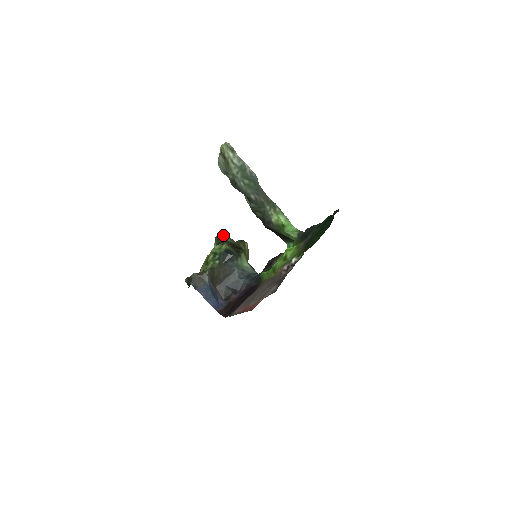
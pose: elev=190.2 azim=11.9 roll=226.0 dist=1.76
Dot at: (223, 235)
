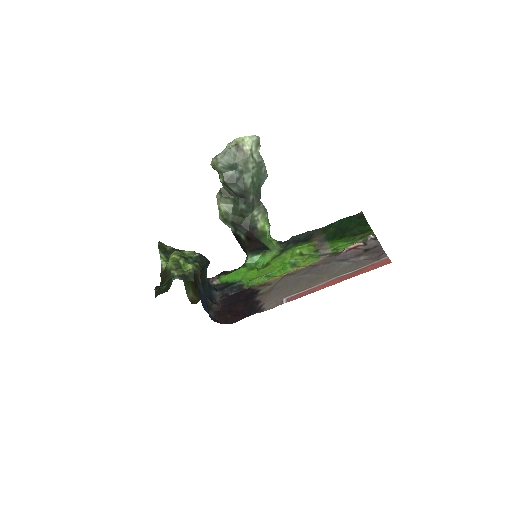
Dot at: (163, 245)
